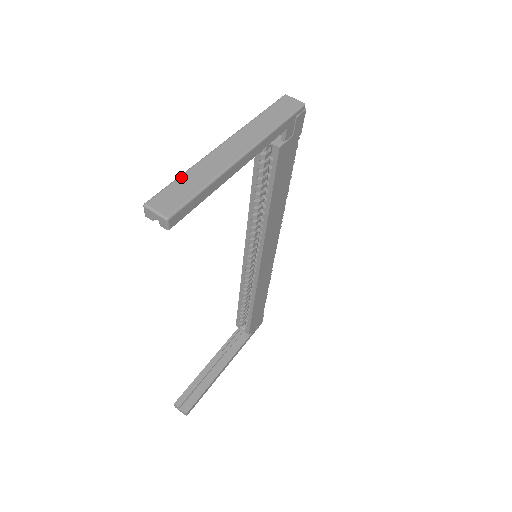
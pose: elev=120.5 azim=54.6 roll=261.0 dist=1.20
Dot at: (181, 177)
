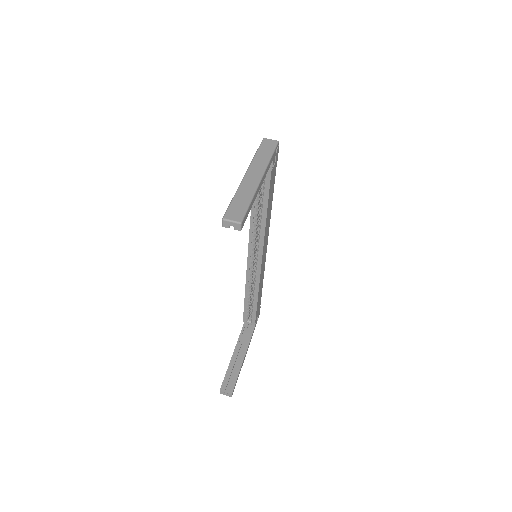
Dot at: (234, 199)
